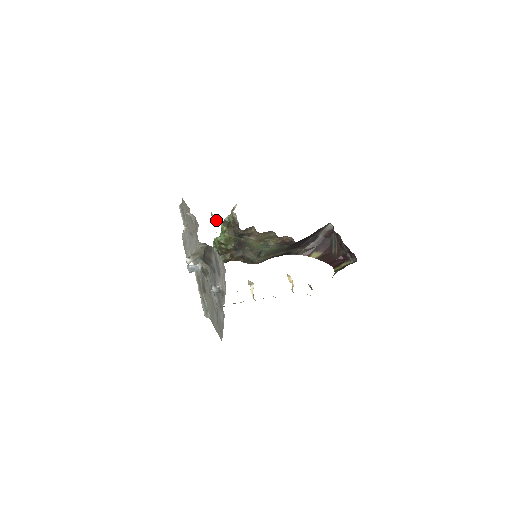
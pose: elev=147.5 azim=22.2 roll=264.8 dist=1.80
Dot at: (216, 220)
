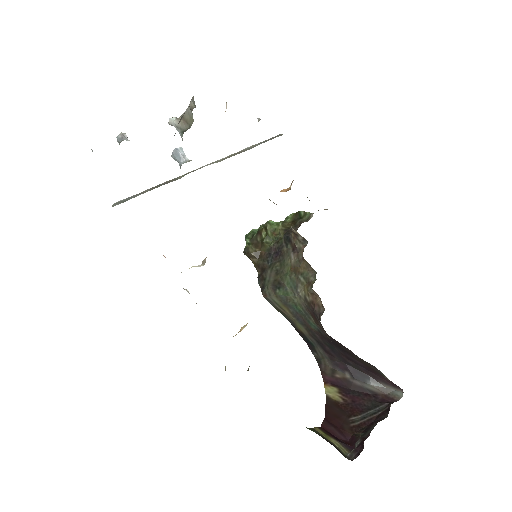
Dot at: (287, 189)
